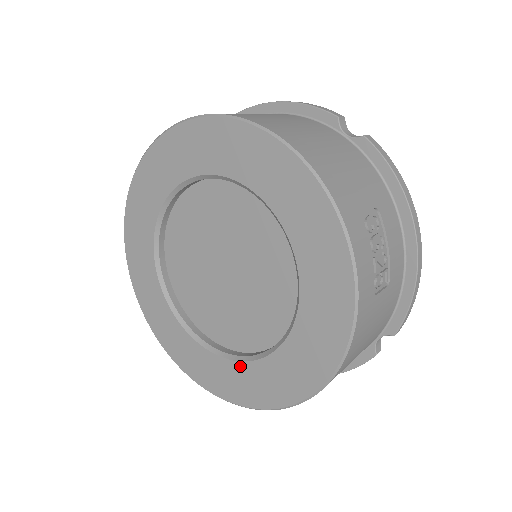
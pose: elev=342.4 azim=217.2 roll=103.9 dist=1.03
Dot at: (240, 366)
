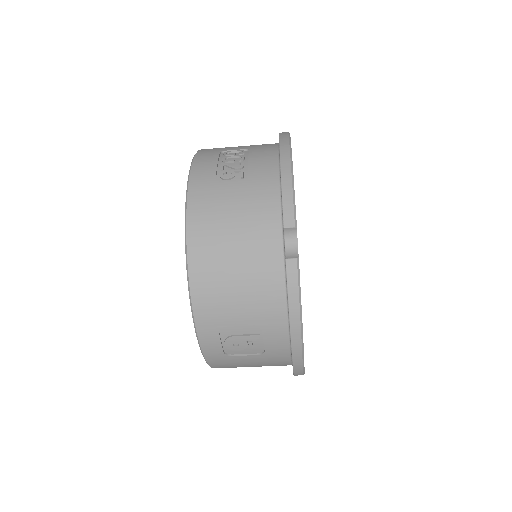
Dot at: occluded
